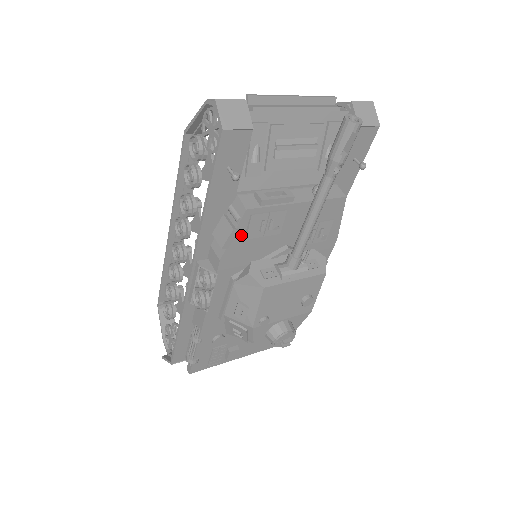
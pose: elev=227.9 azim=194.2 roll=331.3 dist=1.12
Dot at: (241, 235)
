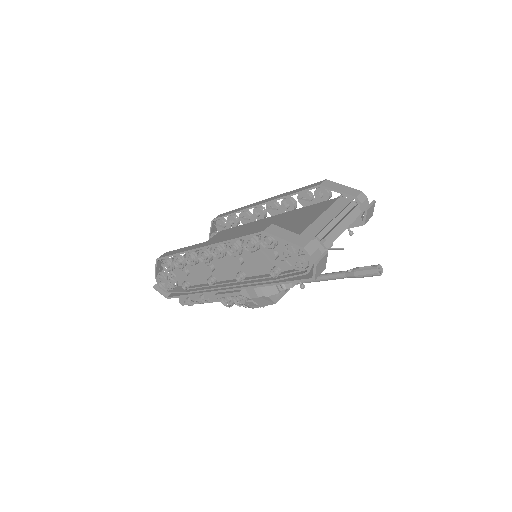
Dot at: occluded
